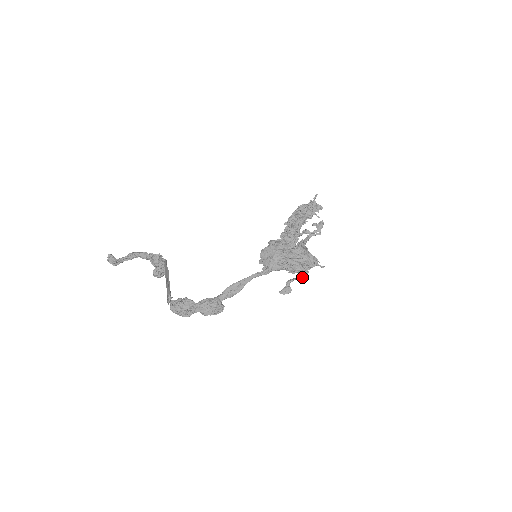
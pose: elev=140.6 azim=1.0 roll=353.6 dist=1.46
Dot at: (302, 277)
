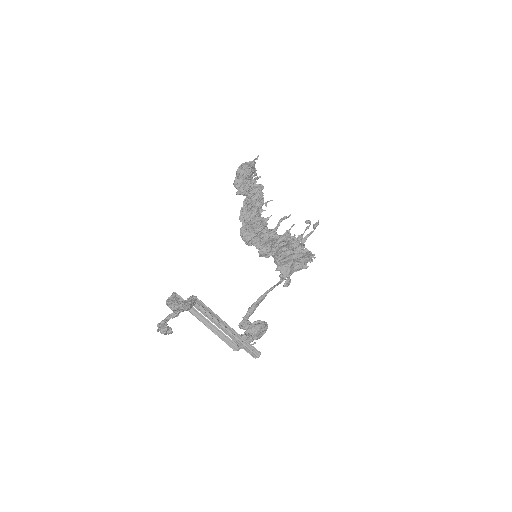
Dot at: occluded
